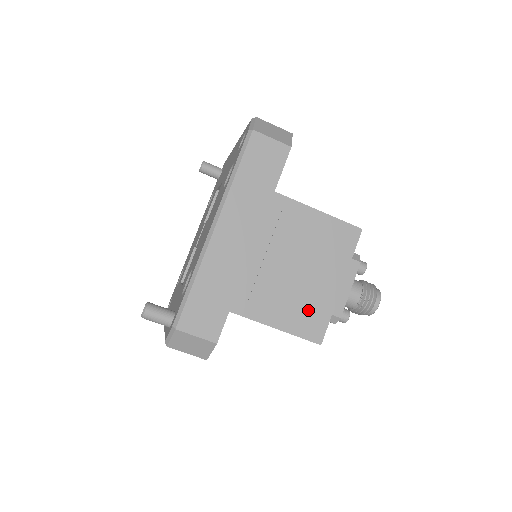
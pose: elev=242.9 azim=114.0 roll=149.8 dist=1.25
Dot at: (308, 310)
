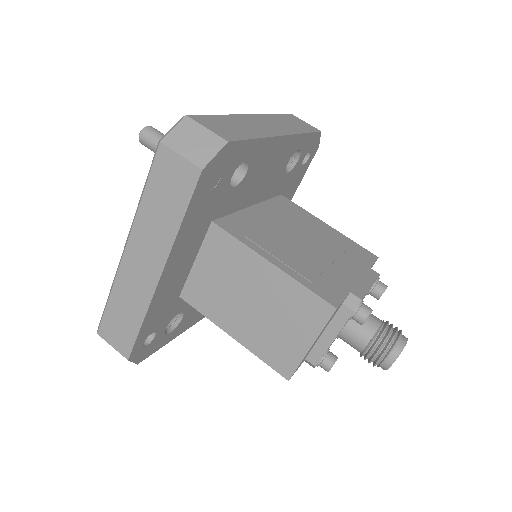
Dot at: (320, 275)
